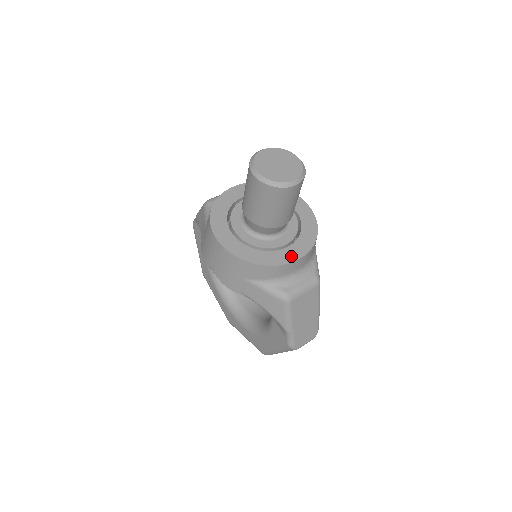
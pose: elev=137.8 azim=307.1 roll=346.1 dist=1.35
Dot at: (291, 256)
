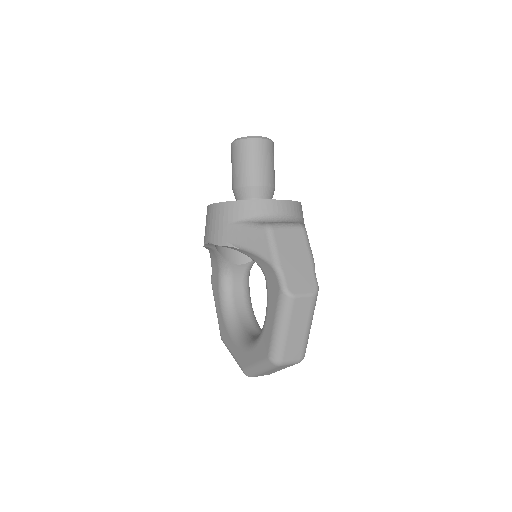
Dot at: (270, 200)
